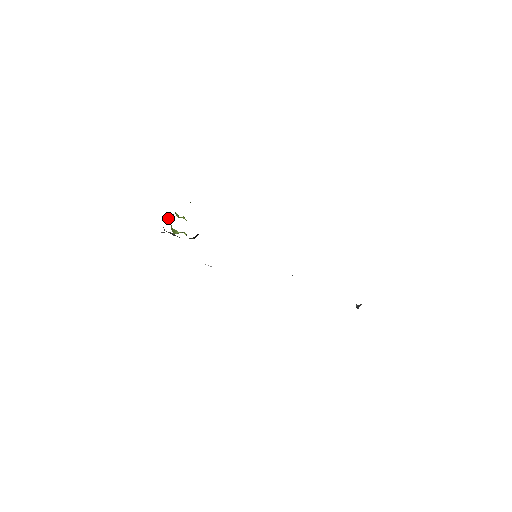
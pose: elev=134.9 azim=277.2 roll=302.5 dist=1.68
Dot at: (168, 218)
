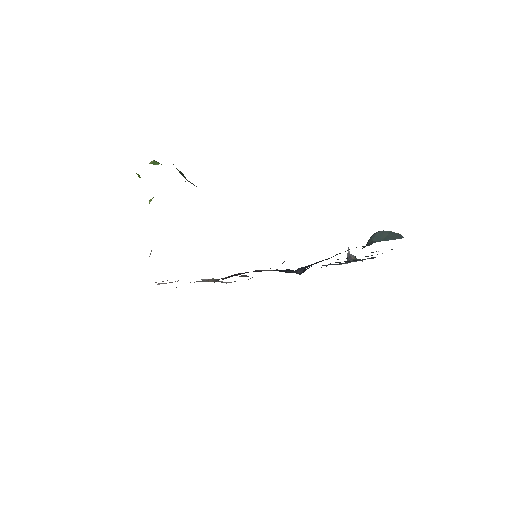
Dot at: occluded
